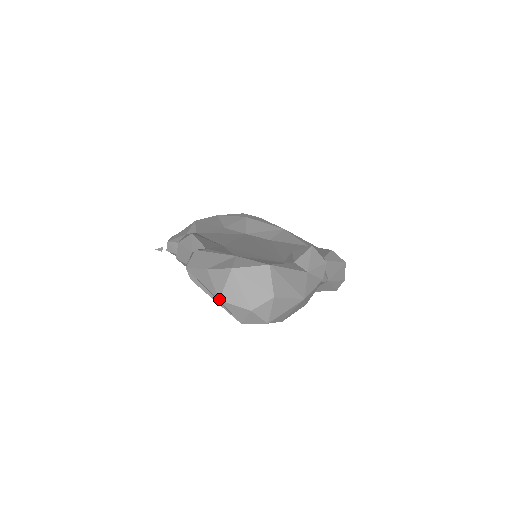
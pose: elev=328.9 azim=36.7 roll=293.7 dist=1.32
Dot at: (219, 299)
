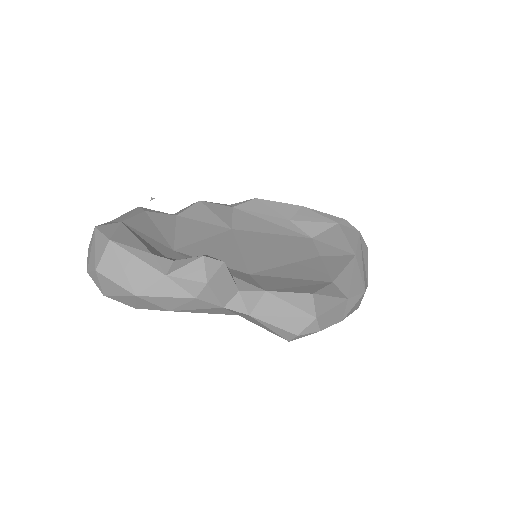
Dot at: (88, 249)
